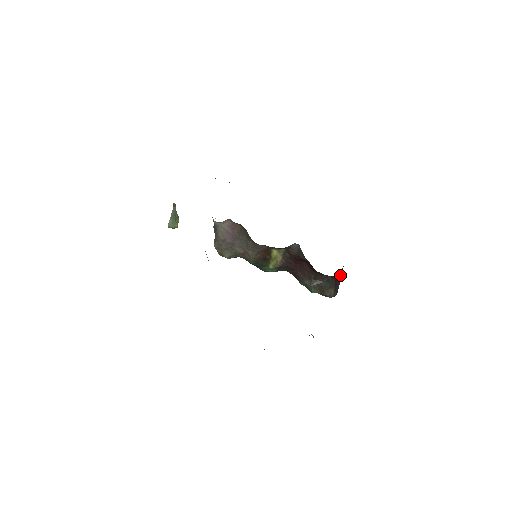
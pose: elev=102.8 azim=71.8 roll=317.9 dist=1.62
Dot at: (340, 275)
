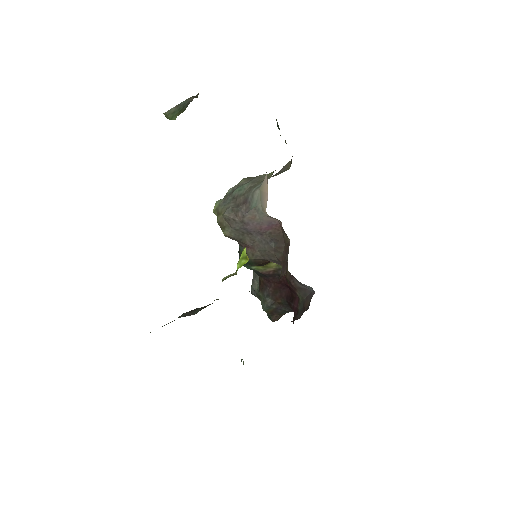
Dot at: occluded
